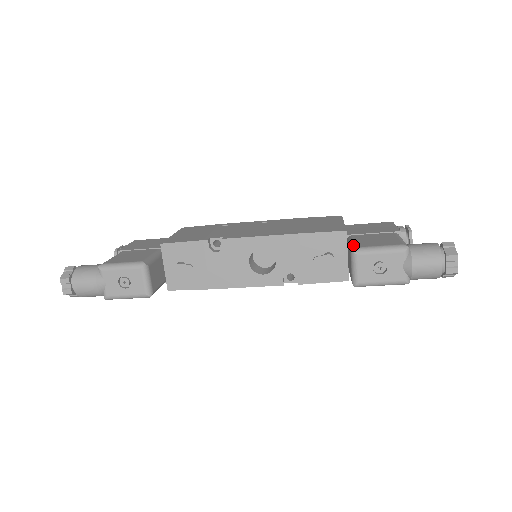
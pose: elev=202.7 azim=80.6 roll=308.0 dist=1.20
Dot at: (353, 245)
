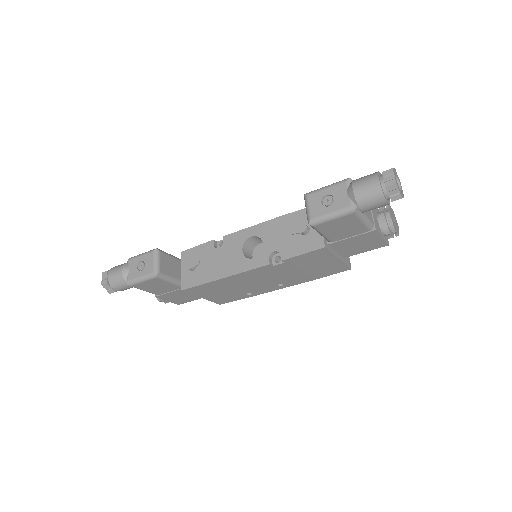
Dot at: occluded
